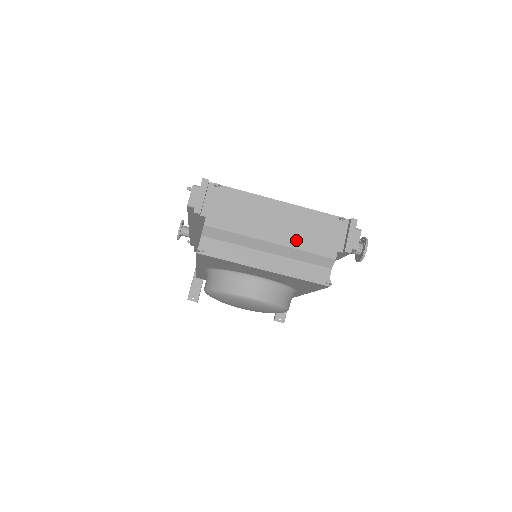
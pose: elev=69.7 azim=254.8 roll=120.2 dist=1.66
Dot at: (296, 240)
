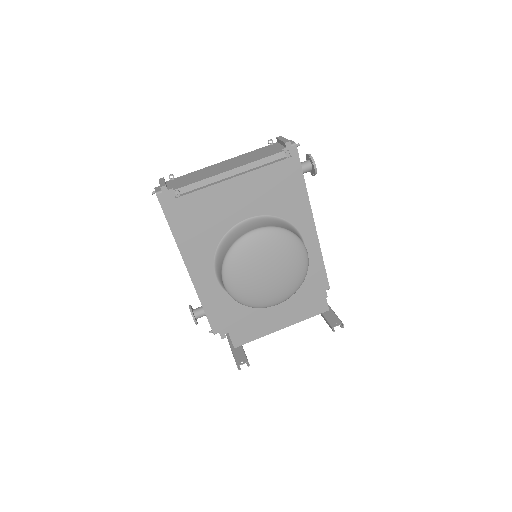
Dot at: (247, 162)
